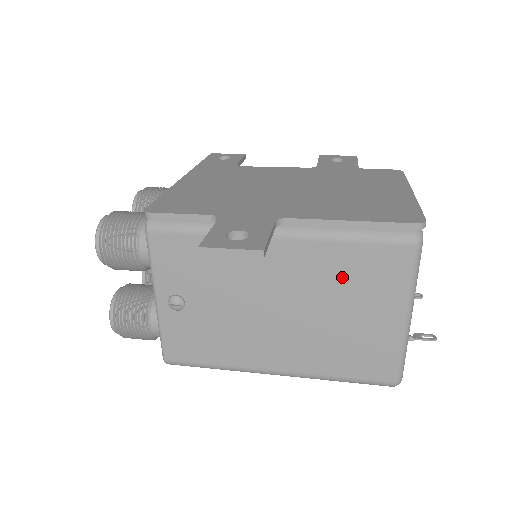
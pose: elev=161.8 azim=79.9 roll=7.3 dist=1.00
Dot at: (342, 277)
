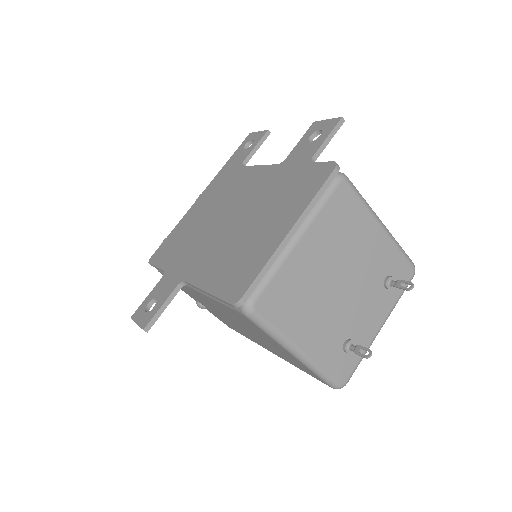
Dot at: (238, 319)
